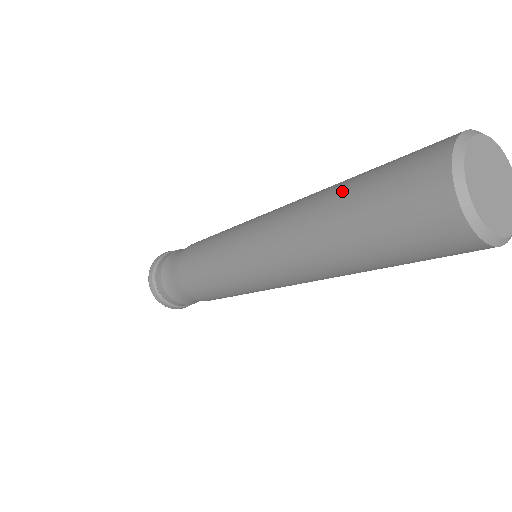
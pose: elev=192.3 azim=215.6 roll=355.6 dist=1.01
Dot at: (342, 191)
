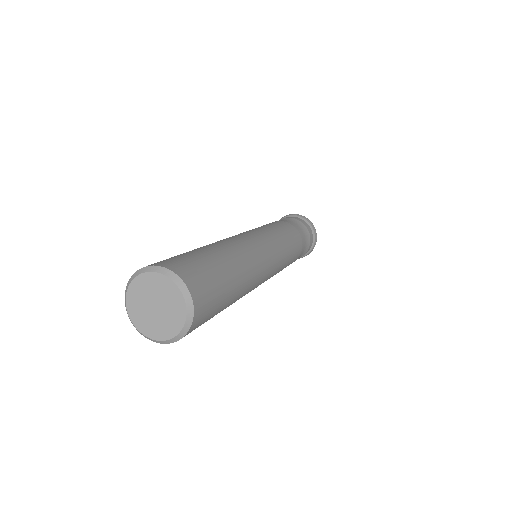
Dot at: (198, 249)
